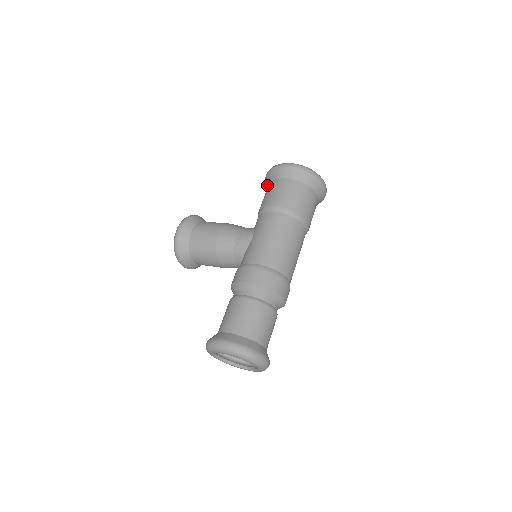
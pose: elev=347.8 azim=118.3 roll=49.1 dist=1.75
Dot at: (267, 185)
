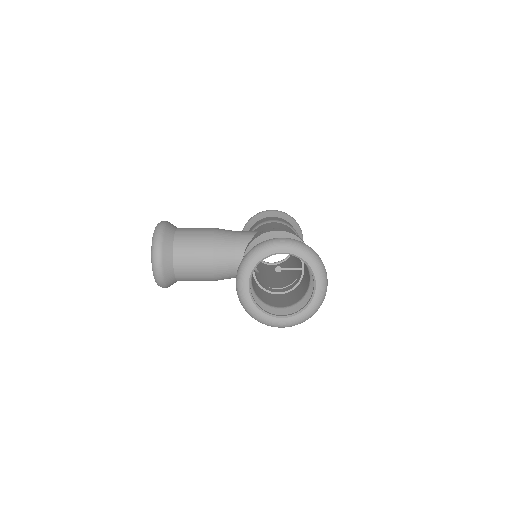
Dot at: occluded
